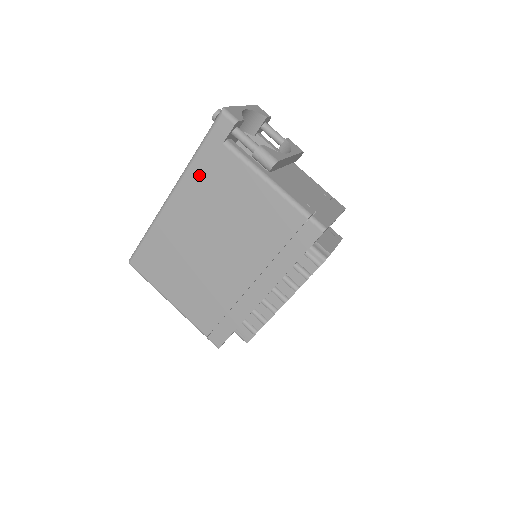
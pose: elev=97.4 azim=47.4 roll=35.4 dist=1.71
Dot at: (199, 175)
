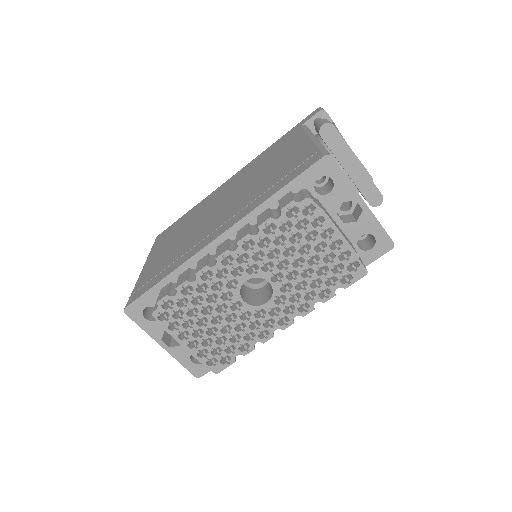
Dot at: (265, 153)
